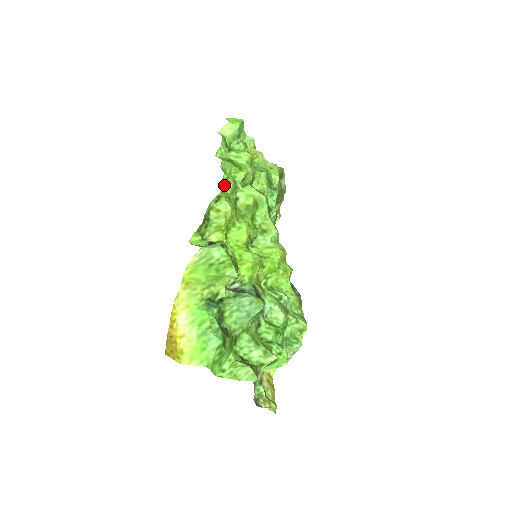
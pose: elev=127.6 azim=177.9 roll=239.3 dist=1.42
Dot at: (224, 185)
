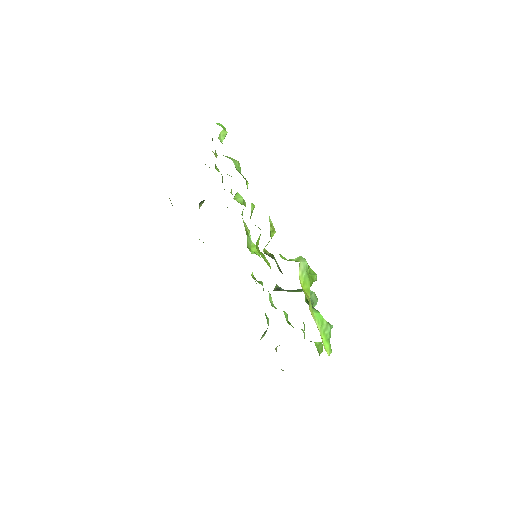
Dot at: occluded
